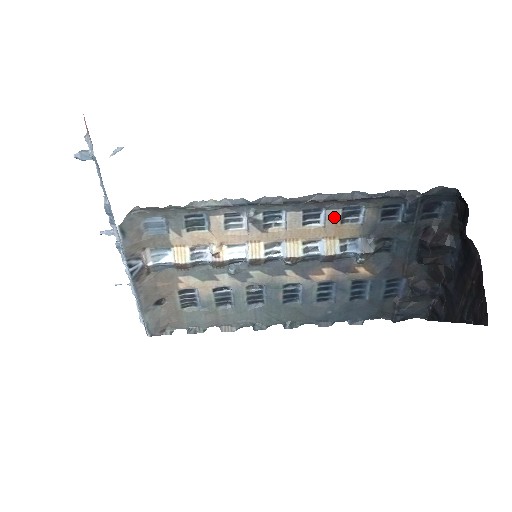
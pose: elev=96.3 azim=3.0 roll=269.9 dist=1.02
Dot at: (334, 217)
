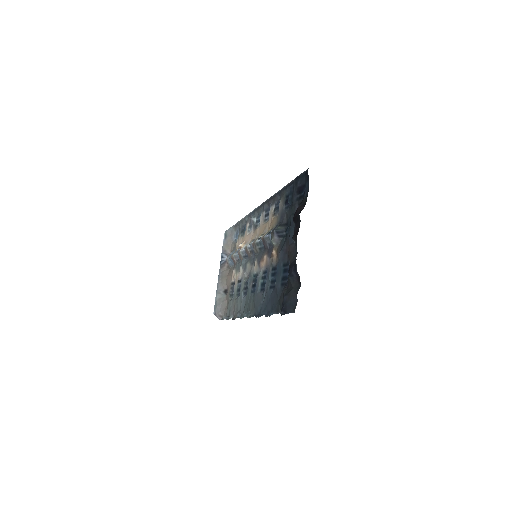
Dot at: (272, 212)
